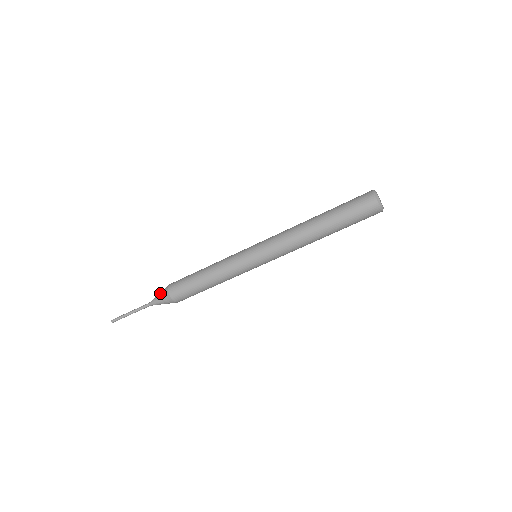
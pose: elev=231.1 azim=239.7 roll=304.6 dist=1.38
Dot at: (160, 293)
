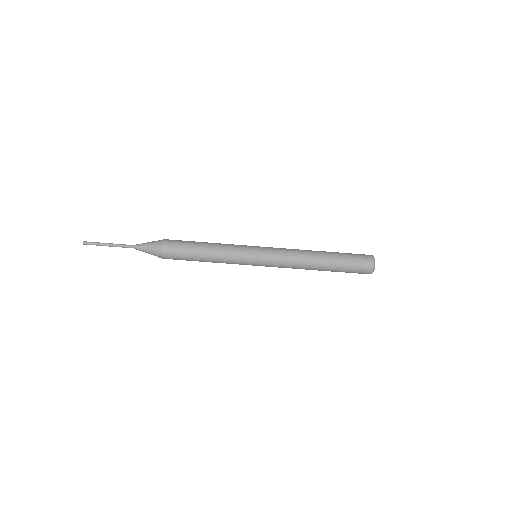
Dot at: (152, 241)
